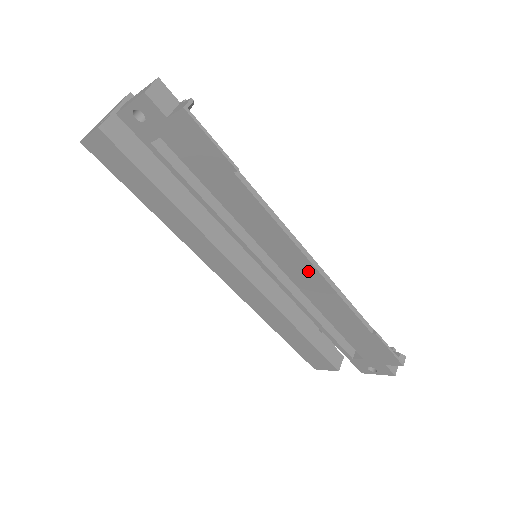
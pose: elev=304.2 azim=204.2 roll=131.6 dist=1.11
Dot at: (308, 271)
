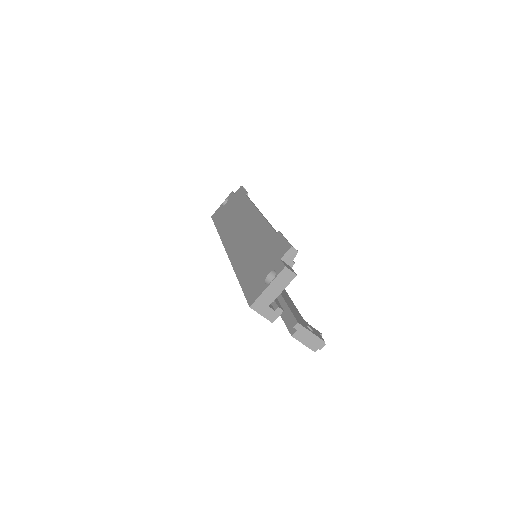
Dot at: occluded
